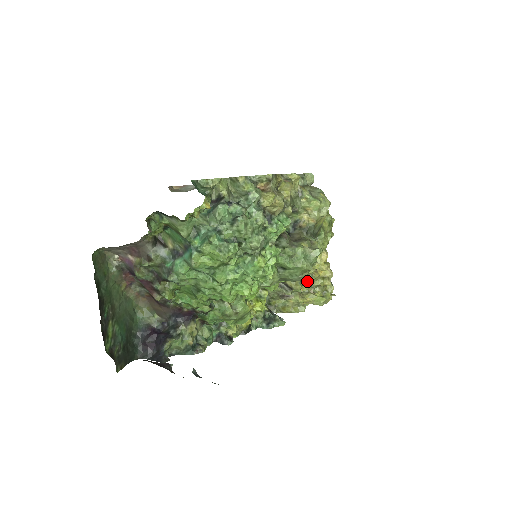
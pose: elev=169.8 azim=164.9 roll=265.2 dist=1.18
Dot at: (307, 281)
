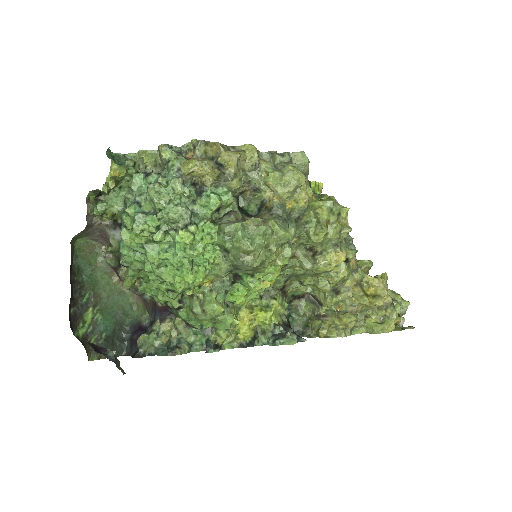
Dot at: (342, 296)
